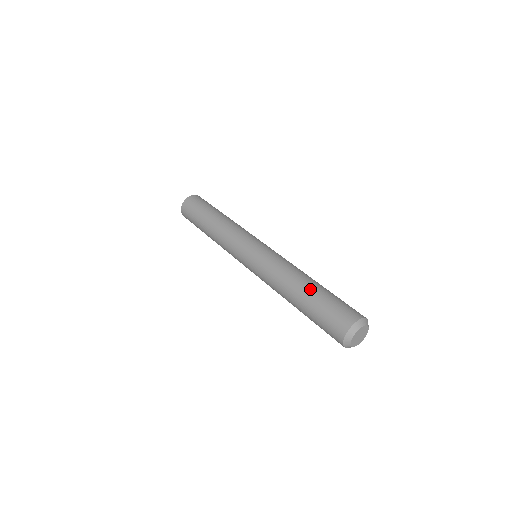
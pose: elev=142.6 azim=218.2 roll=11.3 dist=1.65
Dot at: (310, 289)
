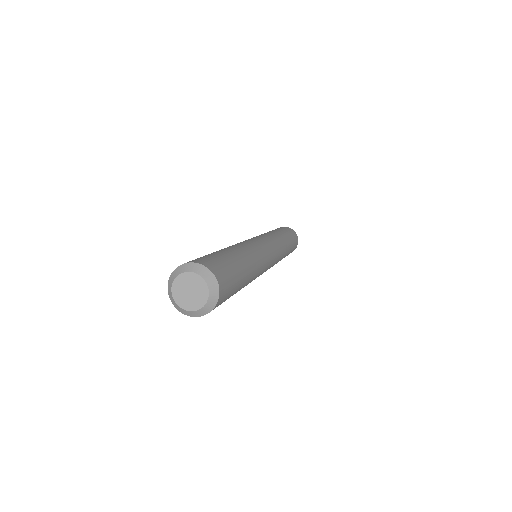
Dot at: (217, 251)
